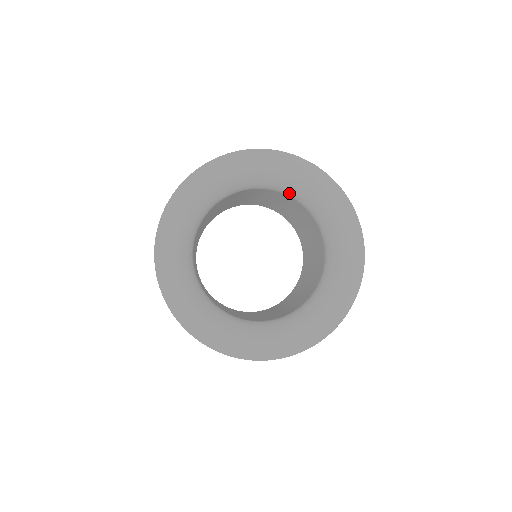
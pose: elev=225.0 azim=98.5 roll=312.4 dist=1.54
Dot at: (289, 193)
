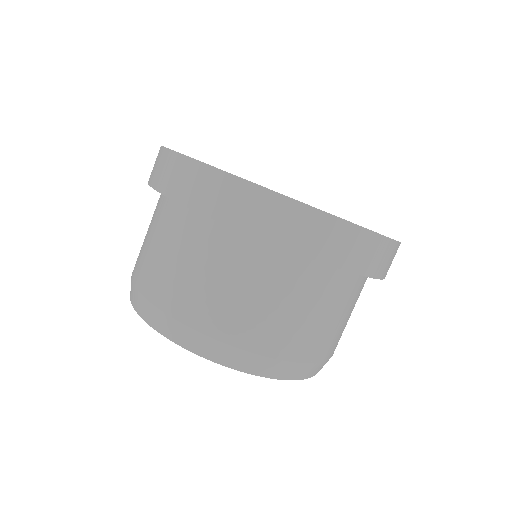
Dot at: occluded
